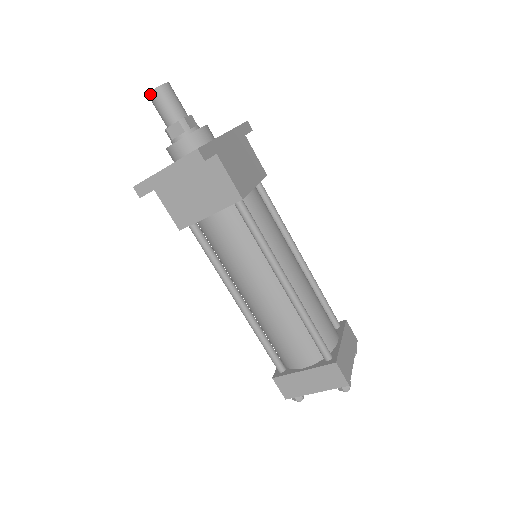
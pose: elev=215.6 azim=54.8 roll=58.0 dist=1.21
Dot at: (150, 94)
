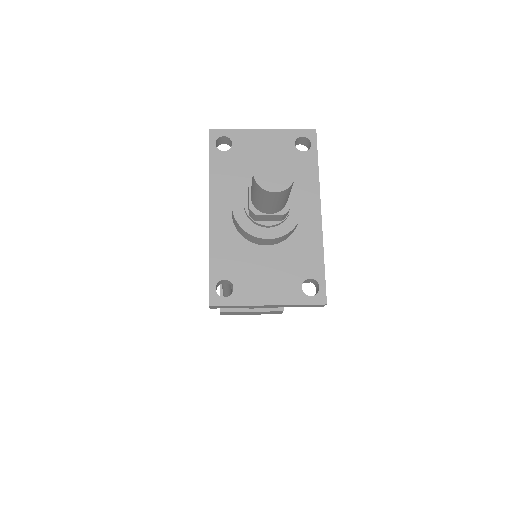
Dot at: (266, 192)
